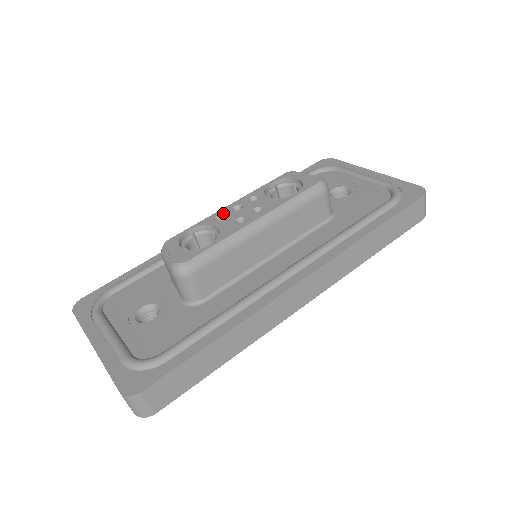
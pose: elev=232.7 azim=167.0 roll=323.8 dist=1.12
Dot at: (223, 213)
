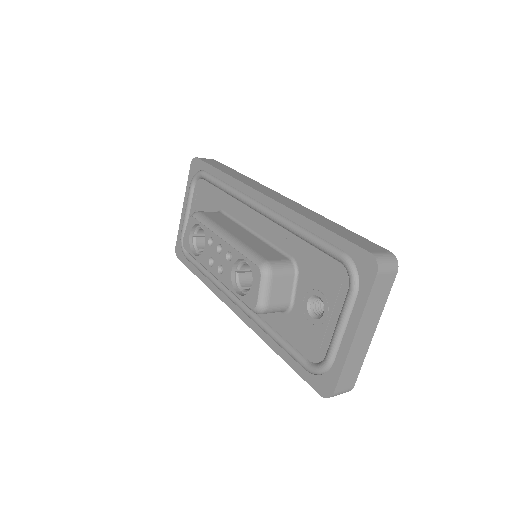
Dot at: (214, 241)
